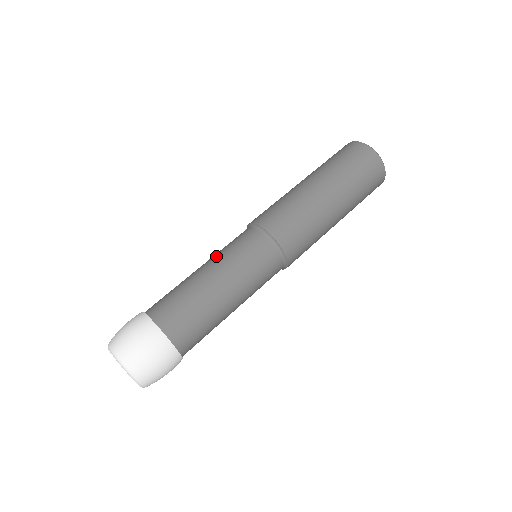
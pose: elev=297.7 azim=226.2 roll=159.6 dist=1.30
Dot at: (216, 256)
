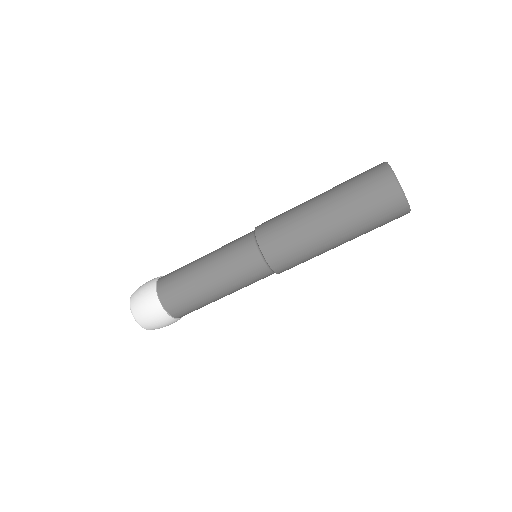
Dot at: (217, 254)
